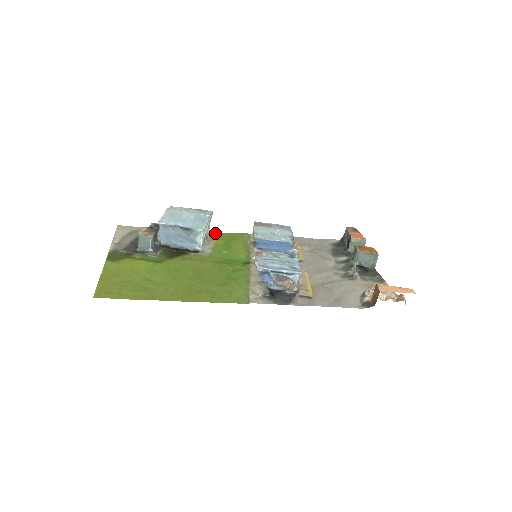
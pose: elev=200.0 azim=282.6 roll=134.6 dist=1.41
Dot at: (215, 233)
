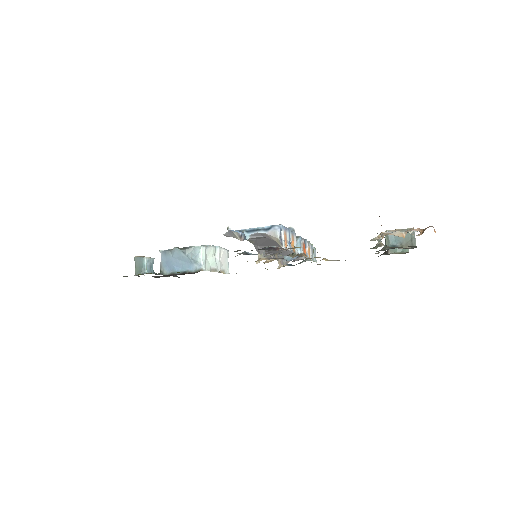
Dot at: occluded
